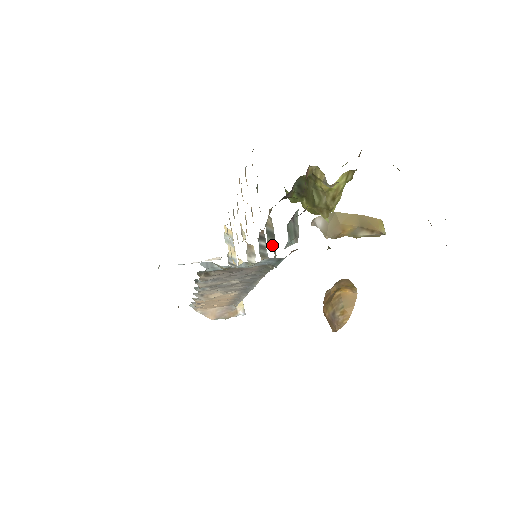
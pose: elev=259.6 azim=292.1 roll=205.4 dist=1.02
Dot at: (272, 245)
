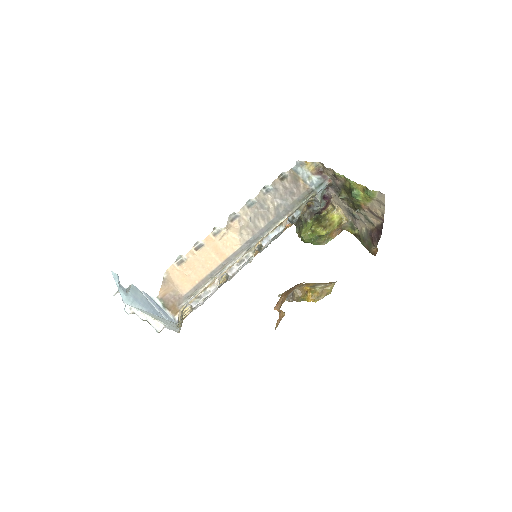
Dot at: occluded
